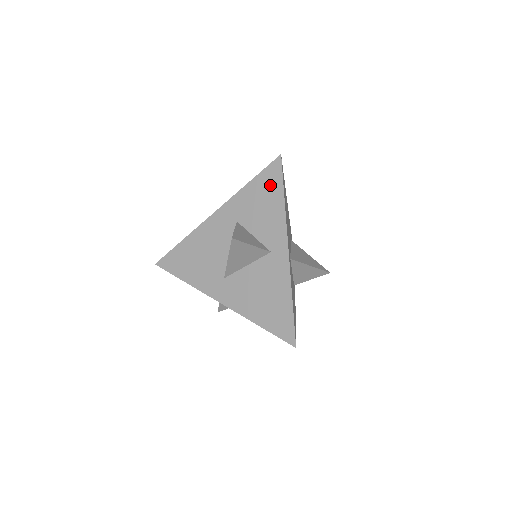
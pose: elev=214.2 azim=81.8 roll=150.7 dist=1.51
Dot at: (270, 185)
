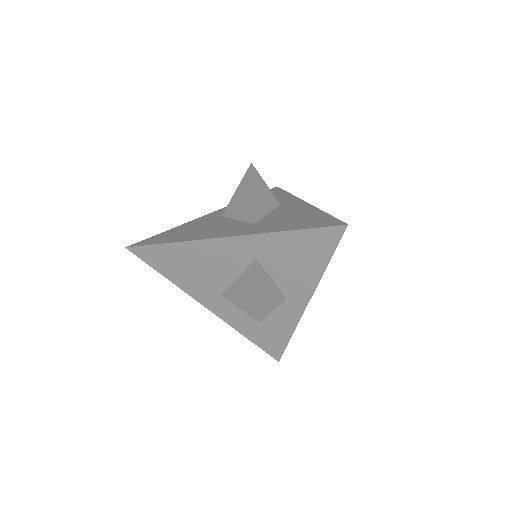
Dot at: (316, 247)
